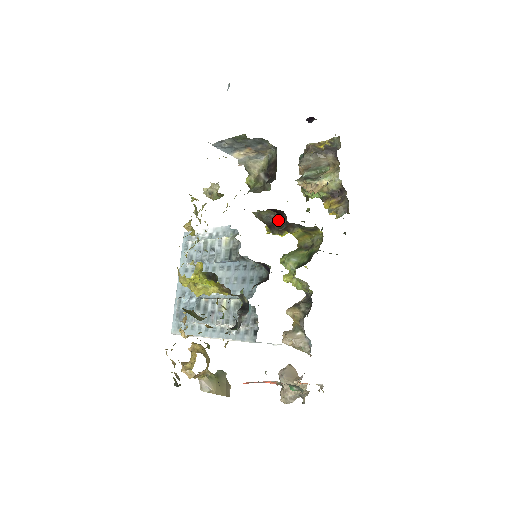
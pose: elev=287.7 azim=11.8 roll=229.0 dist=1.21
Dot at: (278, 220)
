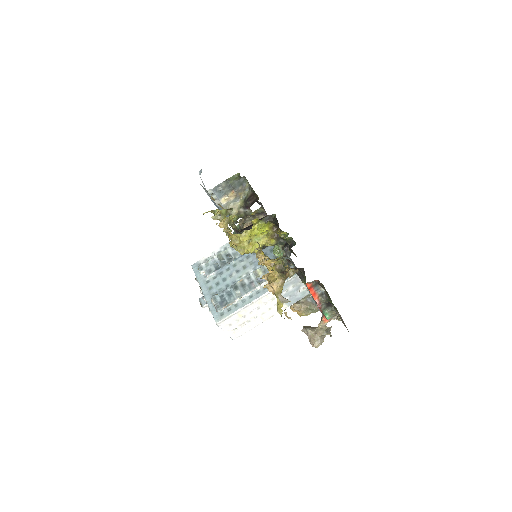
Dot at: occluded
